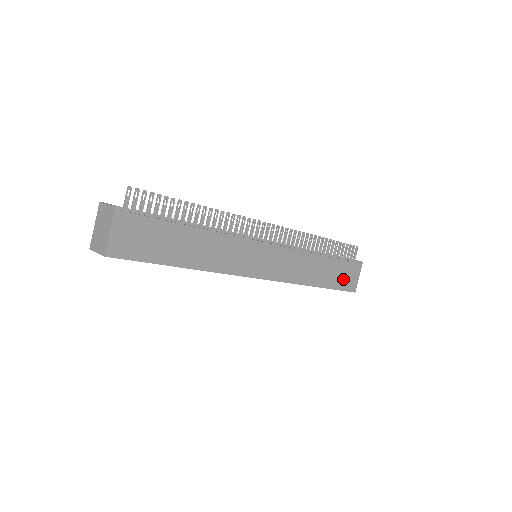
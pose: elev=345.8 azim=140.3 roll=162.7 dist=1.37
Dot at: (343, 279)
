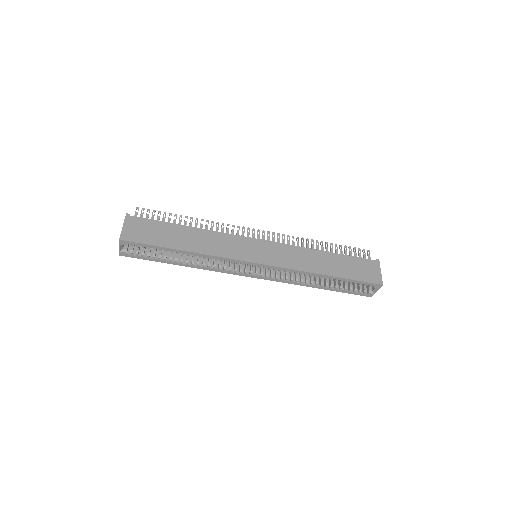
Dot at: (359, 272)
